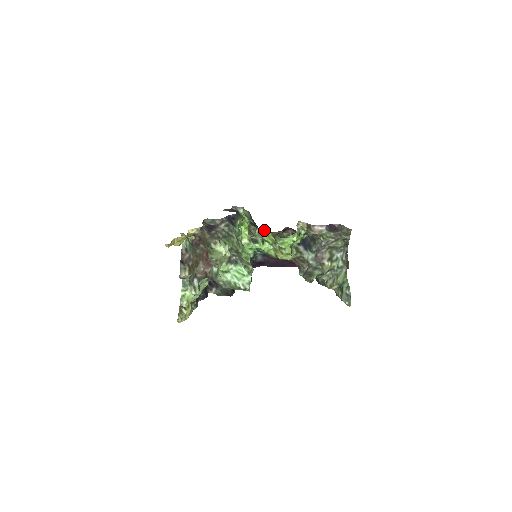
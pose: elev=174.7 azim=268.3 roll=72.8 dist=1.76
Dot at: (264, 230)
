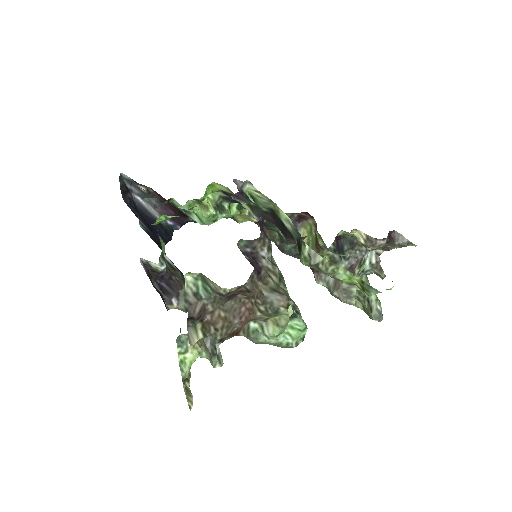
Dot at: (346, 270)
